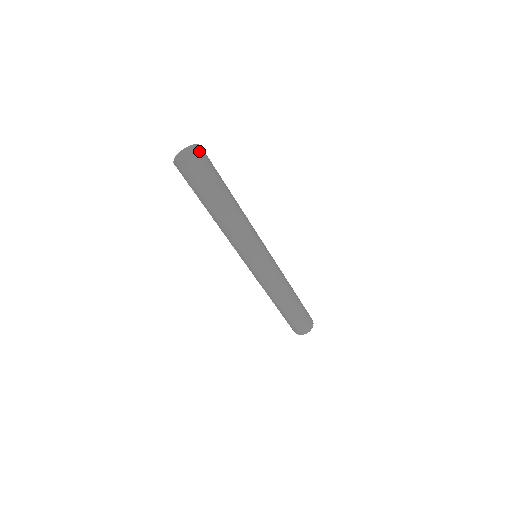
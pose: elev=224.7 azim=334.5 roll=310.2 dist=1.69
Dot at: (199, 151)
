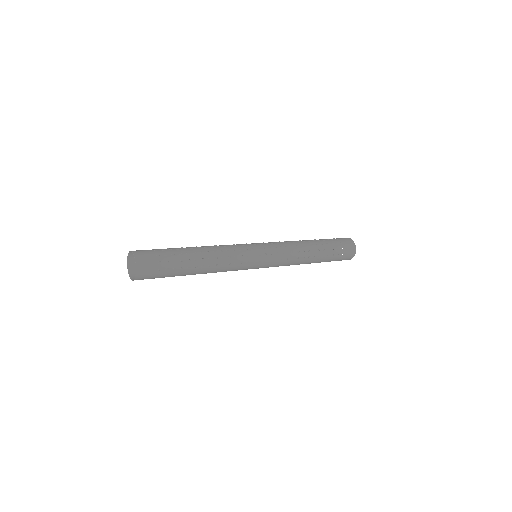
Dot at: (144, 265)
